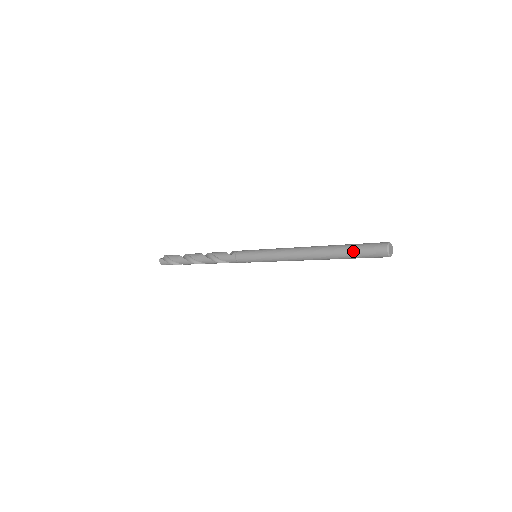
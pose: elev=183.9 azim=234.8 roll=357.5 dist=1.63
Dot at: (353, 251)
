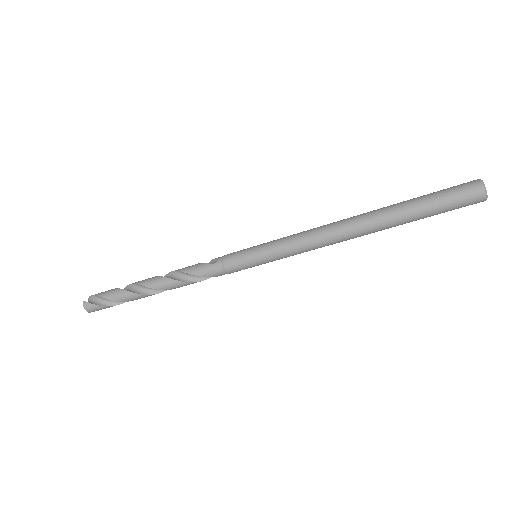
Dot at: (427, 205)
